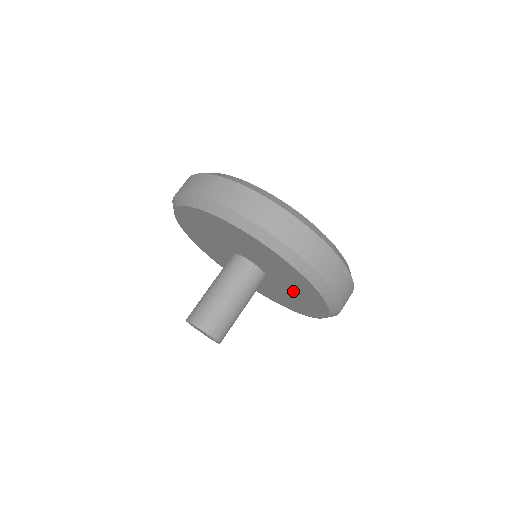
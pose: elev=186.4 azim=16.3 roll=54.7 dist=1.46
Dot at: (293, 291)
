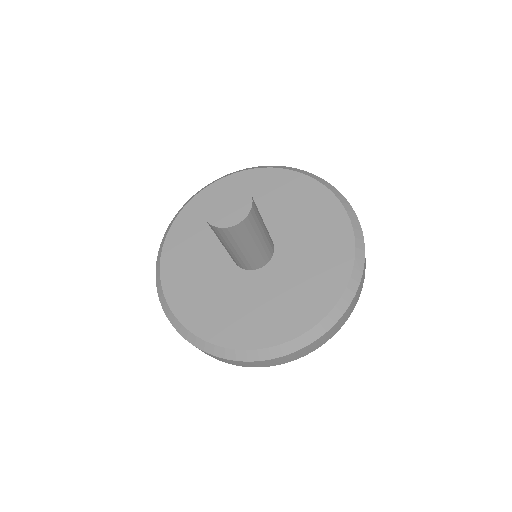
Dot at: (283, 293)
